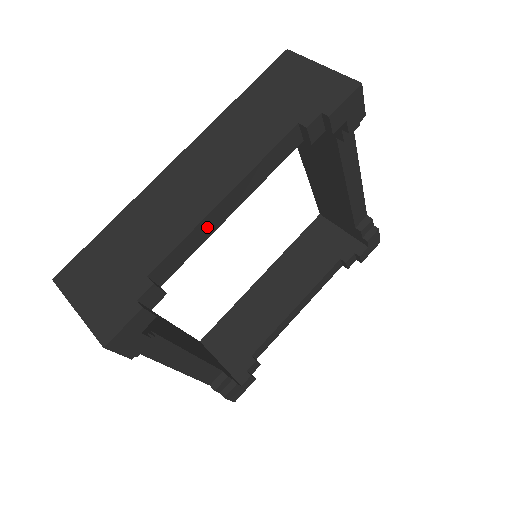
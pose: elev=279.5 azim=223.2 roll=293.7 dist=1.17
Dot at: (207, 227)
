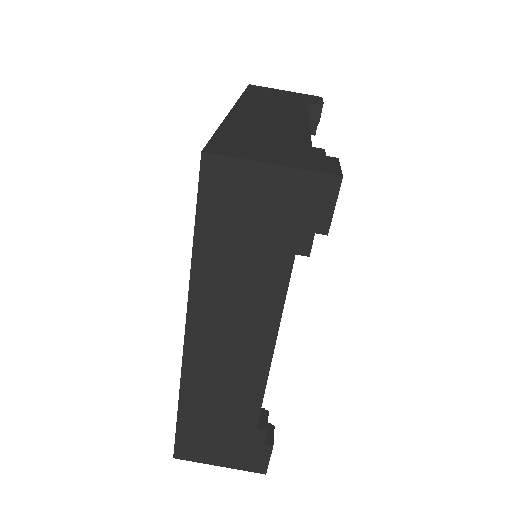
Dot at: occluded
